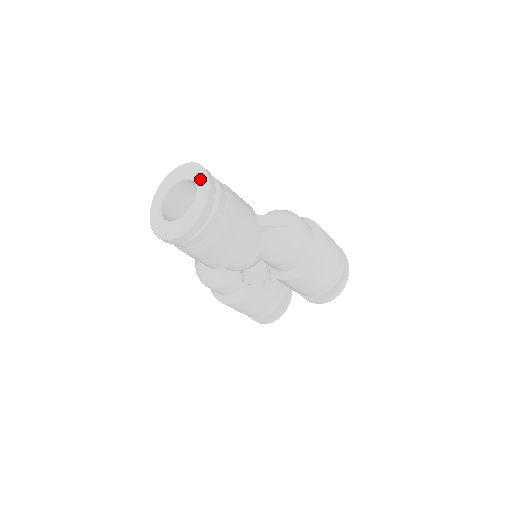
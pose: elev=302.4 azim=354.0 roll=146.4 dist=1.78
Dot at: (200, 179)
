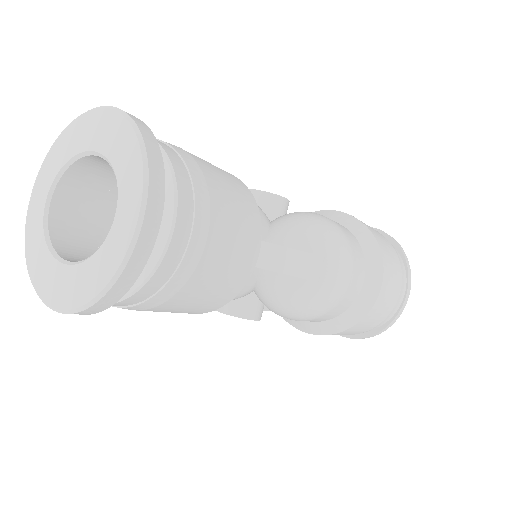
Dot at: (128, 193)
